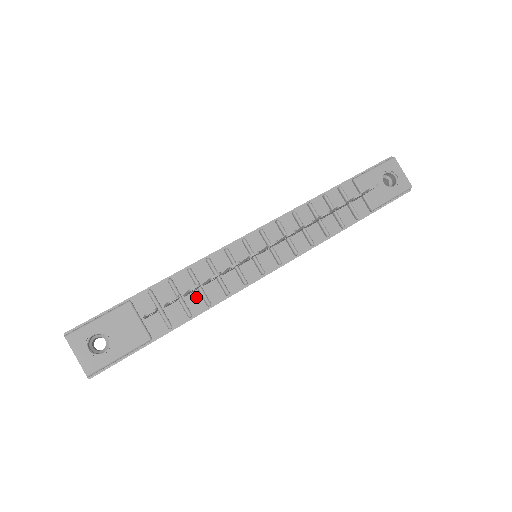
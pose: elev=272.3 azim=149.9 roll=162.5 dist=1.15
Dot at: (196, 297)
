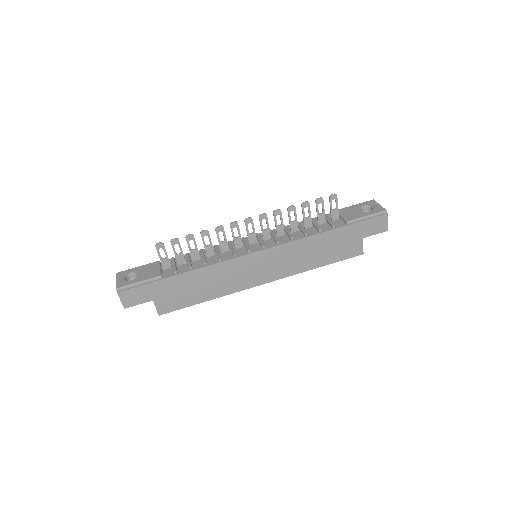
Dot at: (200, 262)
